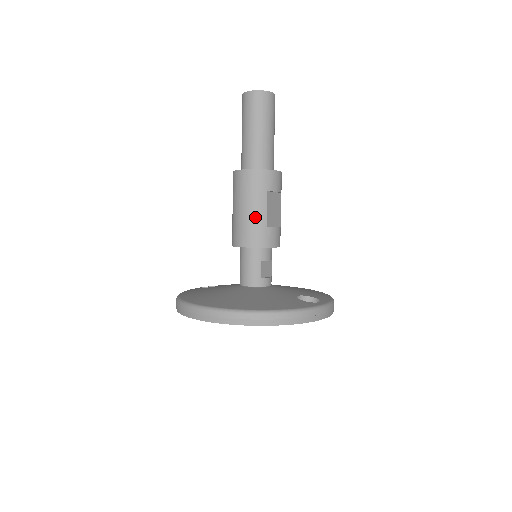
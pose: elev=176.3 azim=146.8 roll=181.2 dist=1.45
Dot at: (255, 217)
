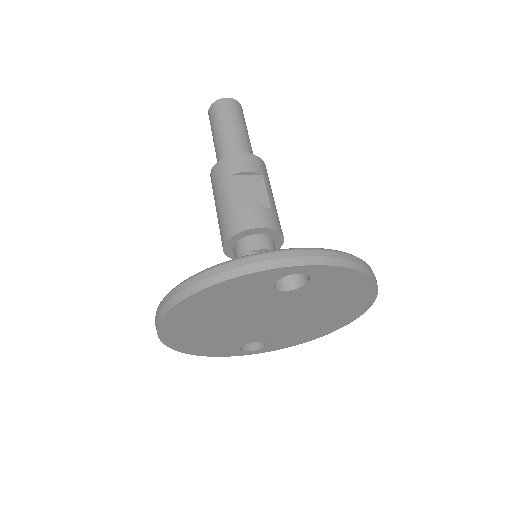
Dot at: (224, 207)
